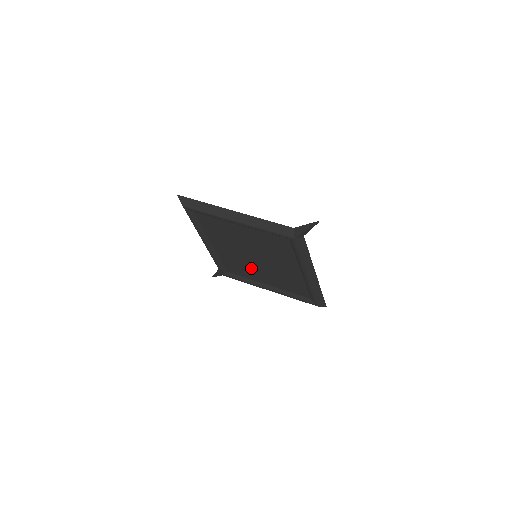
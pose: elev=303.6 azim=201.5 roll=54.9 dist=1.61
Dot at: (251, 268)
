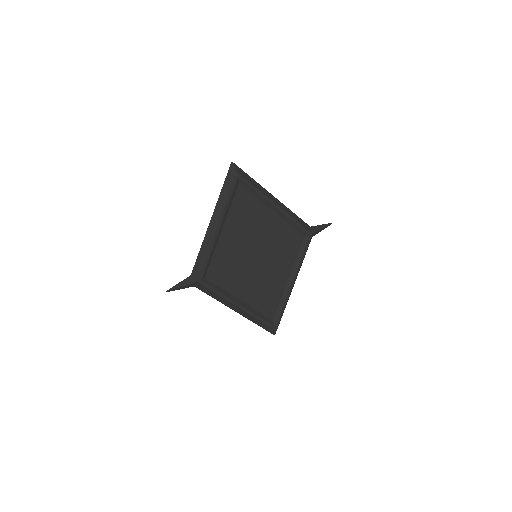
Dot at: (240, 272)
